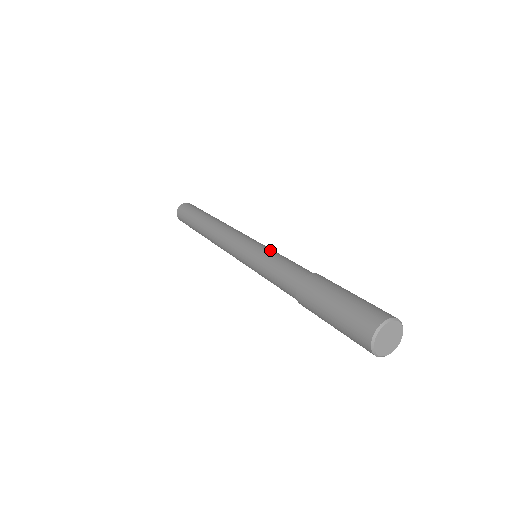
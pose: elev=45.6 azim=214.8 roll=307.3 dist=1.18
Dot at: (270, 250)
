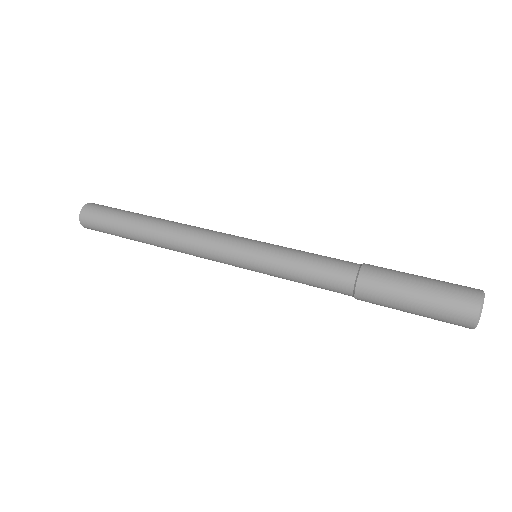
Dot at: (282, 248)
